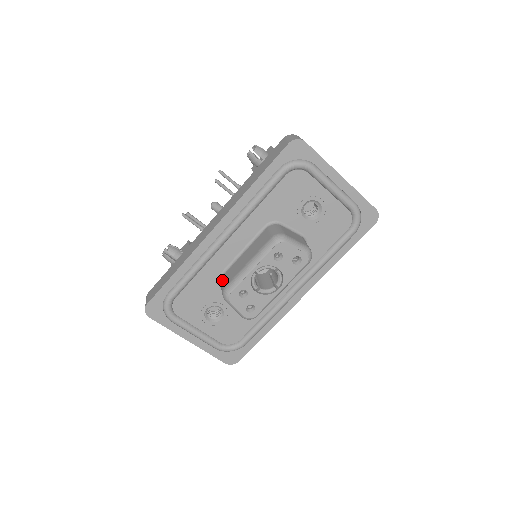
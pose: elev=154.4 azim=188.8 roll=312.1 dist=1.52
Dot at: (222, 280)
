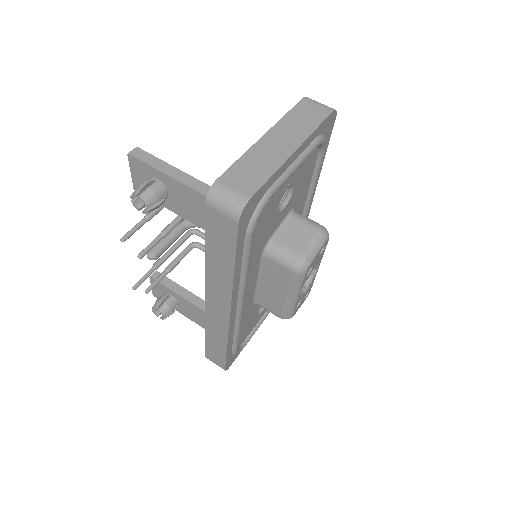
Dot at: occluded
